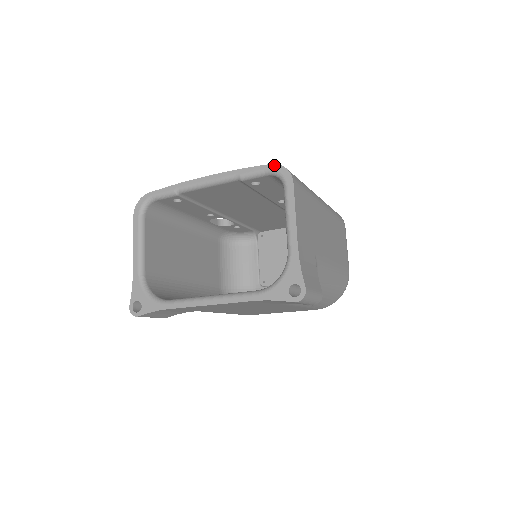
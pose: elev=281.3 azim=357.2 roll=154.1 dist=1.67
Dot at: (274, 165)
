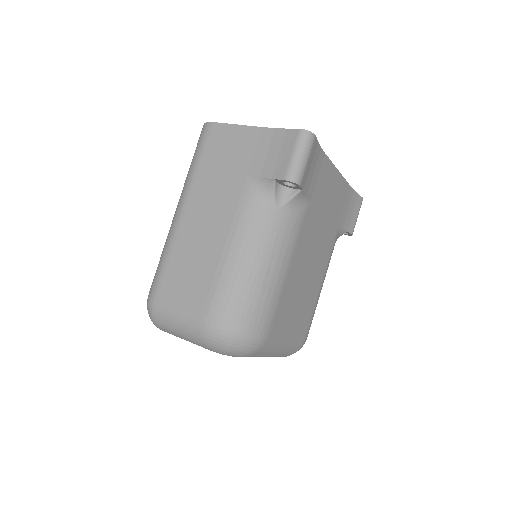
Dot at: occluded
